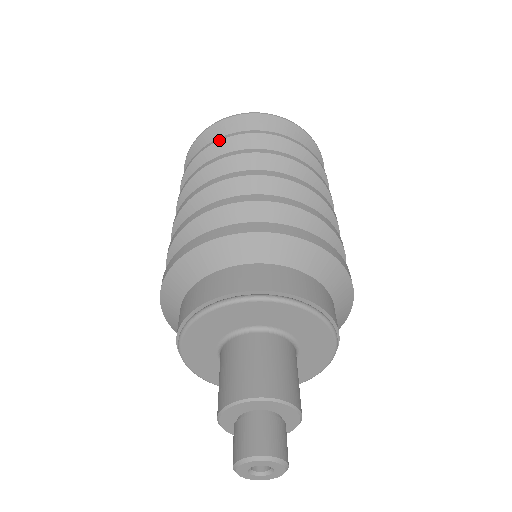
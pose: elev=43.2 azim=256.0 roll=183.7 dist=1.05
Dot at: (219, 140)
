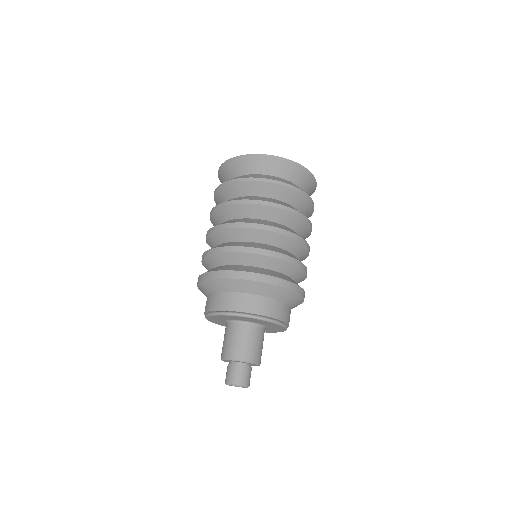
Dot at: (282, 185)
